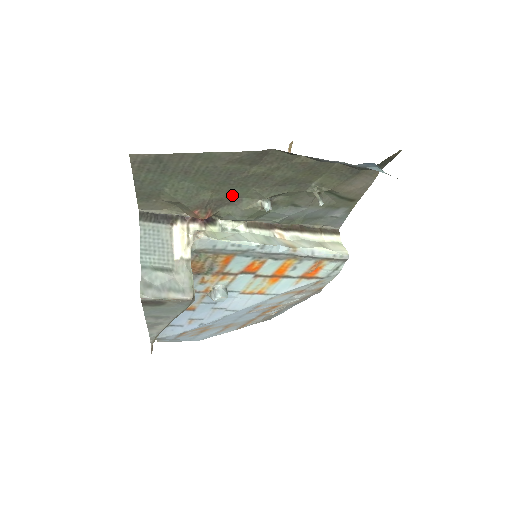
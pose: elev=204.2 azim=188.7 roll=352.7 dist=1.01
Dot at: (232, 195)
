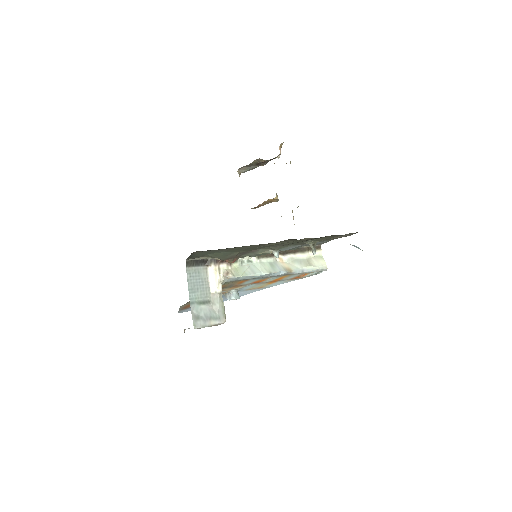
Dot at: (253, 250)
